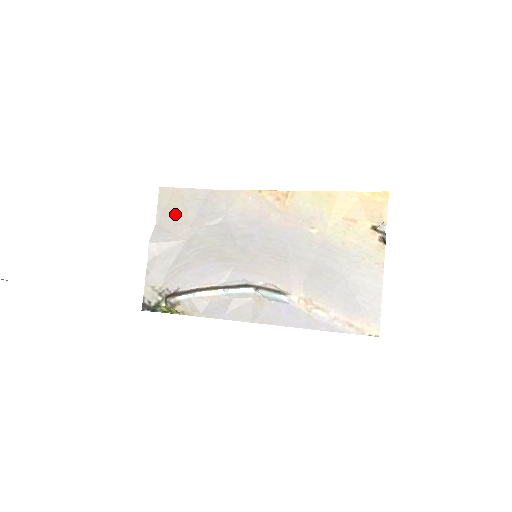
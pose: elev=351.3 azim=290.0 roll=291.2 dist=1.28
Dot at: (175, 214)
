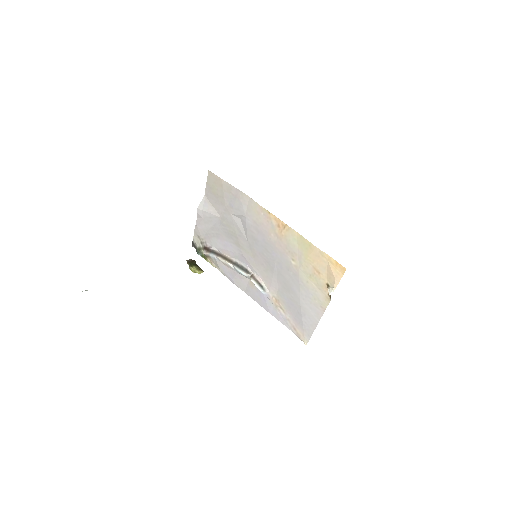
Dot at: (216, 195)
